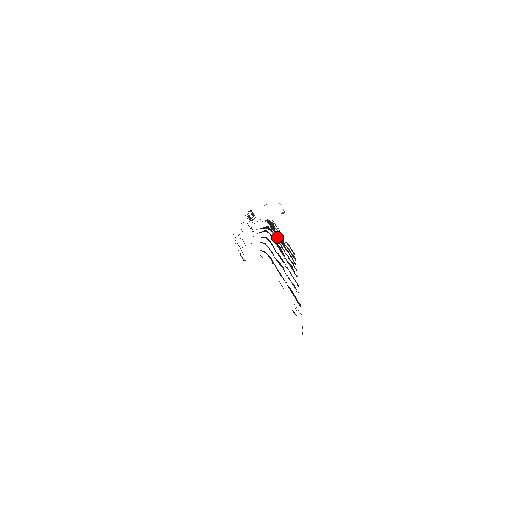
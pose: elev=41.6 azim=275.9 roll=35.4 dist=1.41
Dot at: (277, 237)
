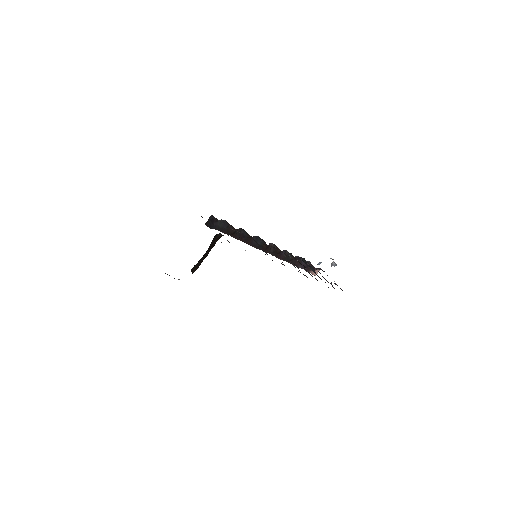
Dot at: (312, 270)
